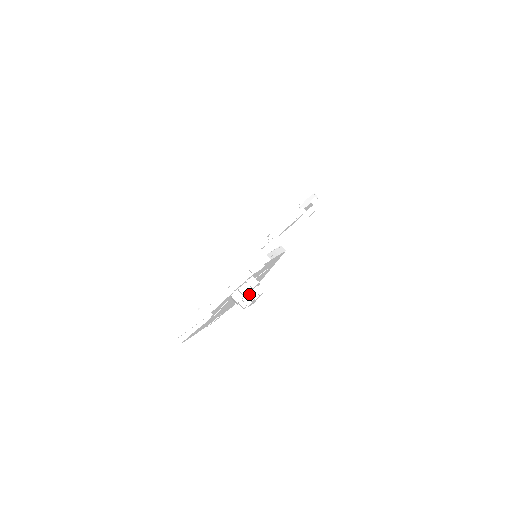
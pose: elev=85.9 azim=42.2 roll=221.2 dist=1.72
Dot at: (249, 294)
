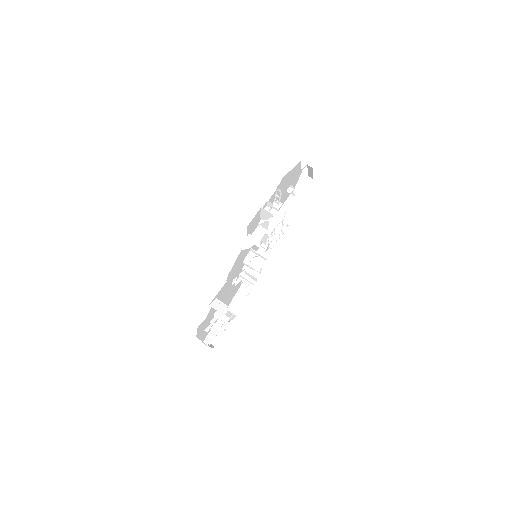
Dot at: occluded
